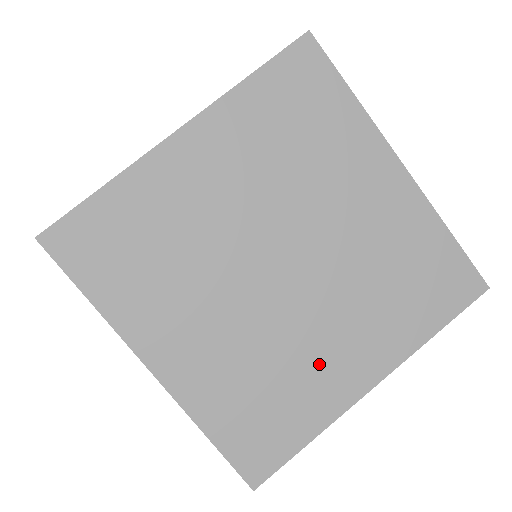
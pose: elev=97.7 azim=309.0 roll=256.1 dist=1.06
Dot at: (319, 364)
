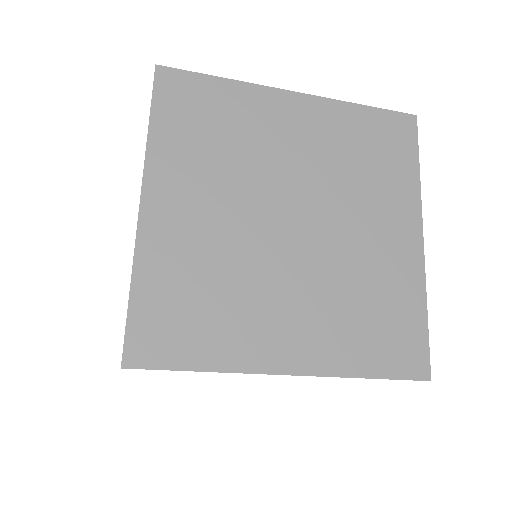
Dot at: (379, 259)
